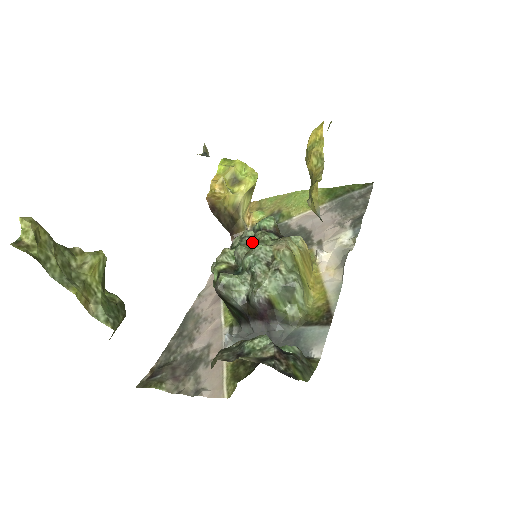
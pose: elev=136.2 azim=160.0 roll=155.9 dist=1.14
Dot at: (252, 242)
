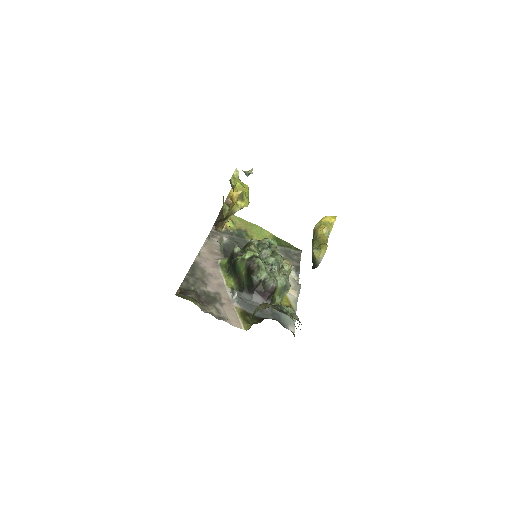
Dot at: occluded
